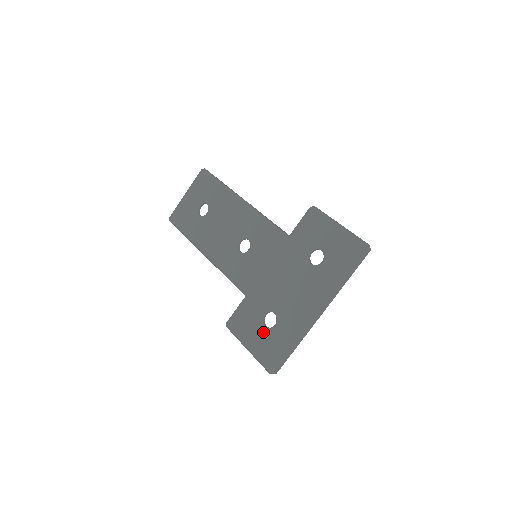
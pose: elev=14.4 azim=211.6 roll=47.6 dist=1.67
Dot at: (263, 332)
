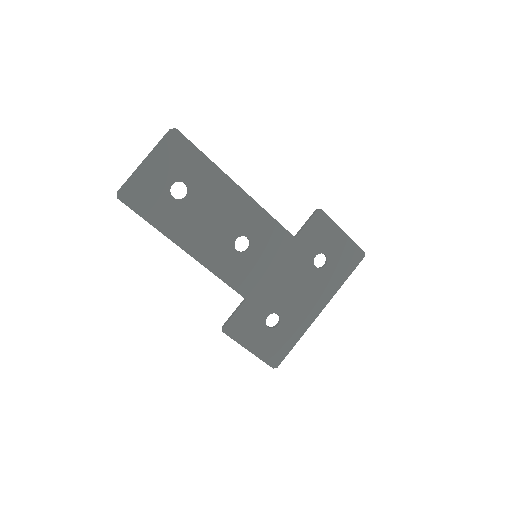
Dot at: (266, 333)
